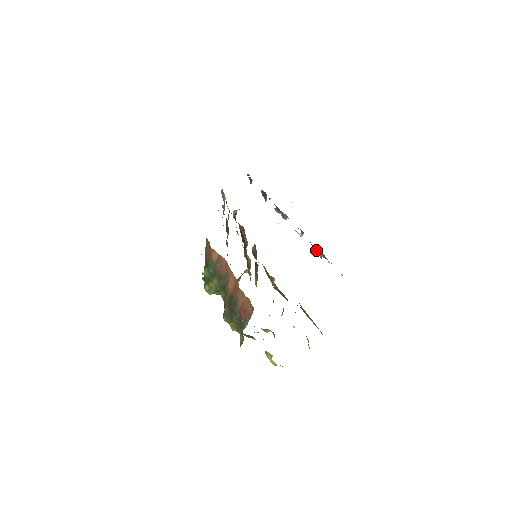
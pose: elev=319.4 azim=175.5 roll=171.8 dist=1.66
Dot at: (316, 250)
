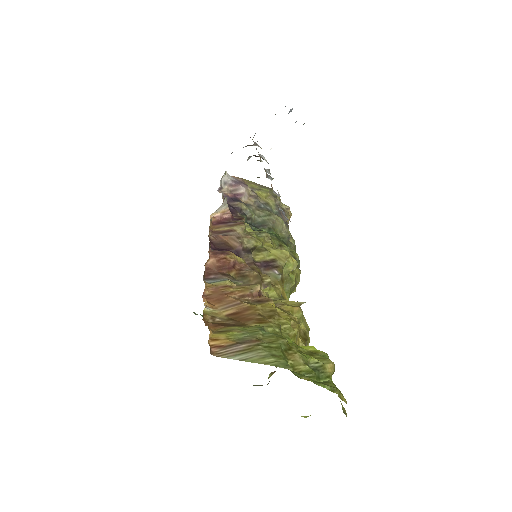
Dot at: (282, 212)
